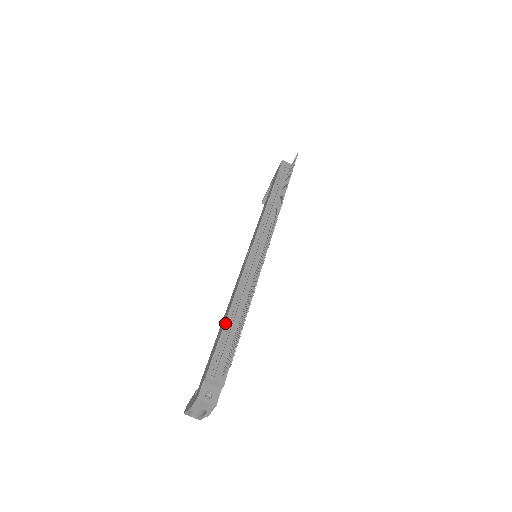
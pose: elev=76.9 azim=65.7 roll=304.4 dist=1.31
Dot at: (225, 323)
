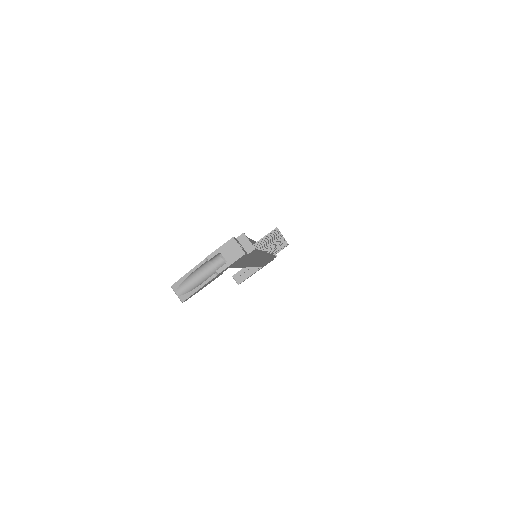
Dot at: occluded
